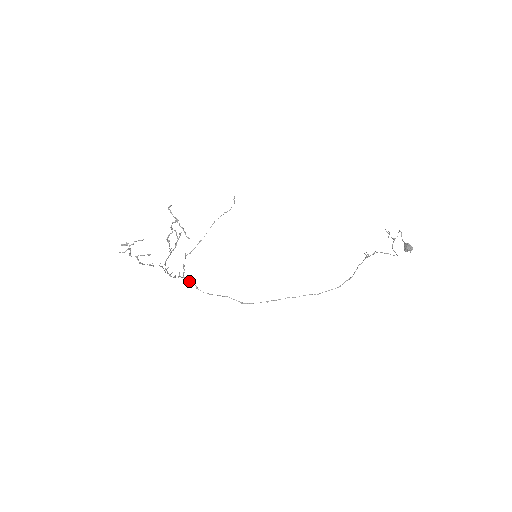
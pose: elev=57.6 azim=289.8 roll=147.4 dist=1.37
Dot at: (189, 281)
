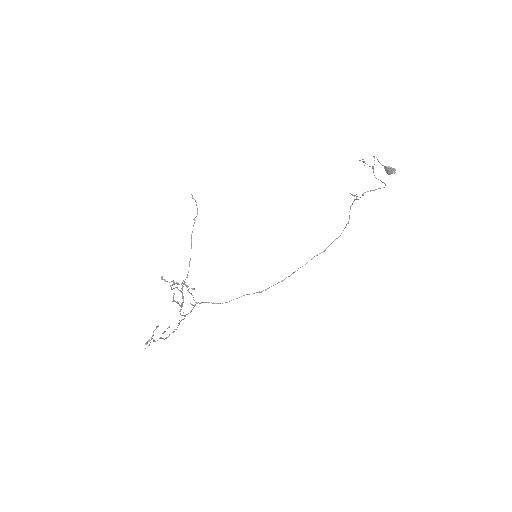
Dot at: occluded
